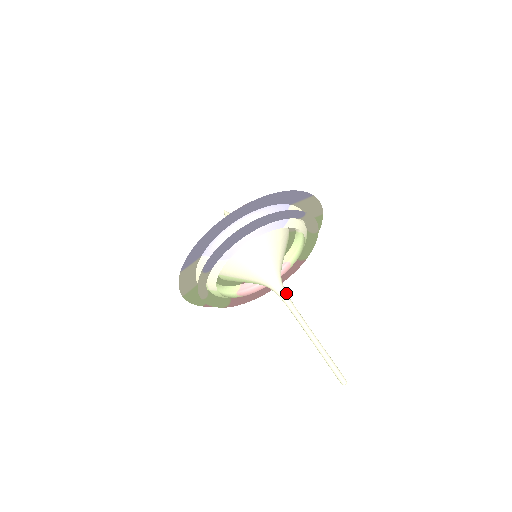
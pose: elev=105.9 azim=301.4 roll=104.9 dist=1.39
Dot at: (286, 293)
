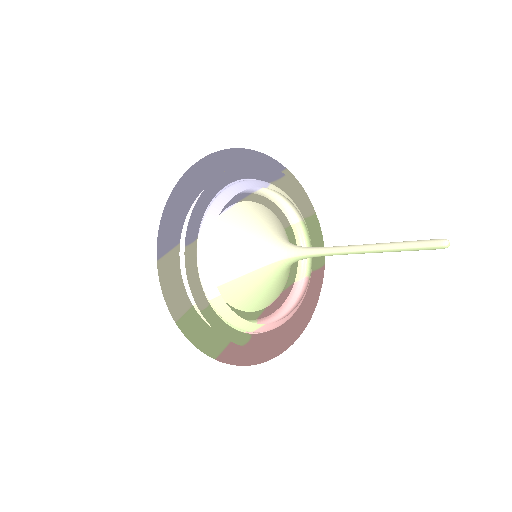
Dot at: (307, 247)
